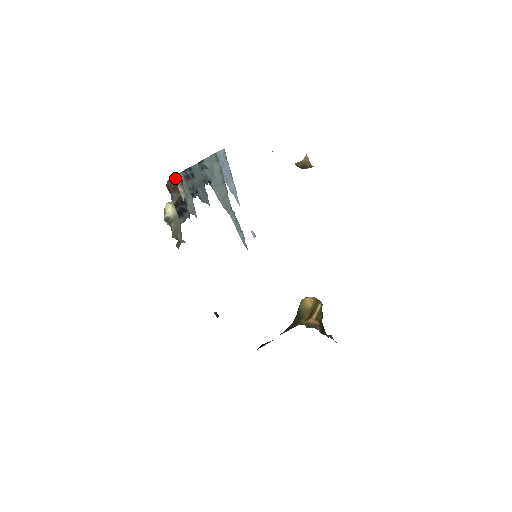
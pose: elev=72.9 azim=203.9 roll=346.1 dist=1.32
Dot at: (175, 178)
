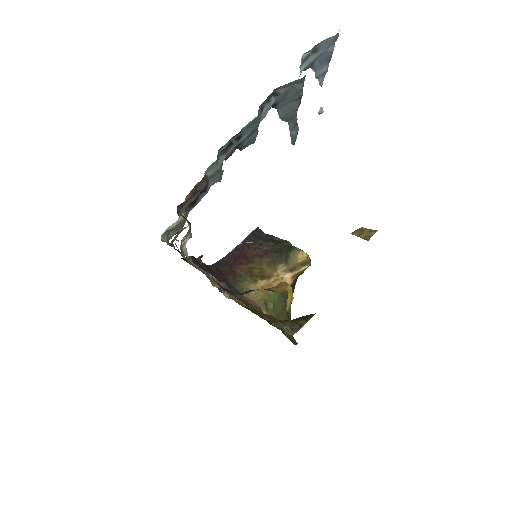
Dot at: (197, 185)
